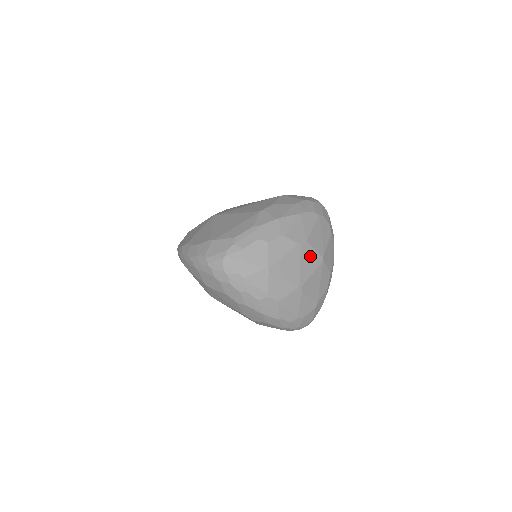
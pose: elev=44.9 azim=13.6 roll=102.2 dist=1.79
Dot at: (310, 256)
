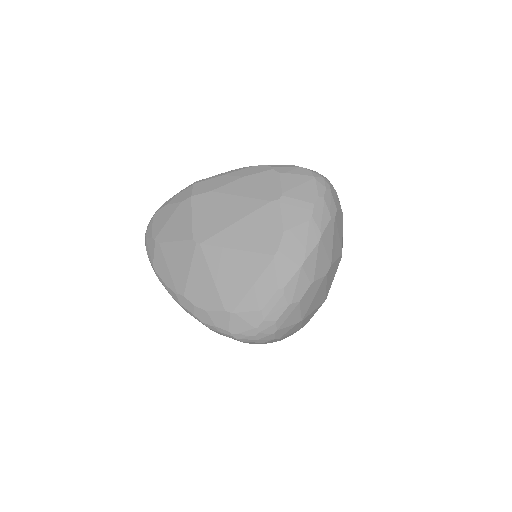
Dot at: (333, 270)
